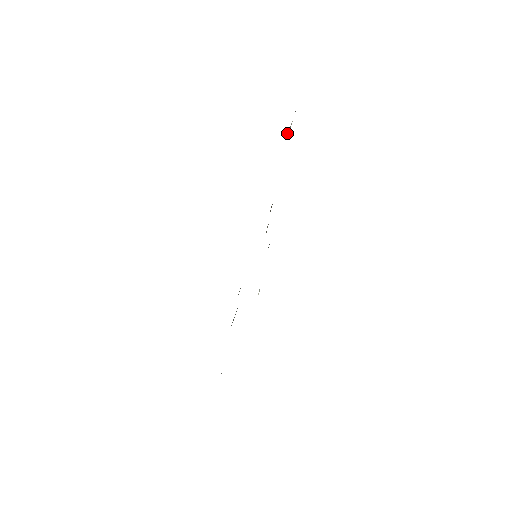
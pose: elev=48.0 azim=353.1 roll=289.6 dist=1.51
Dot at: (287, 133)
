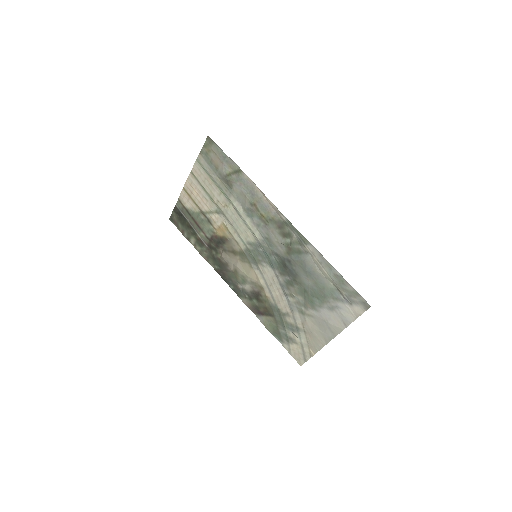
Dot at: (182, 215)
